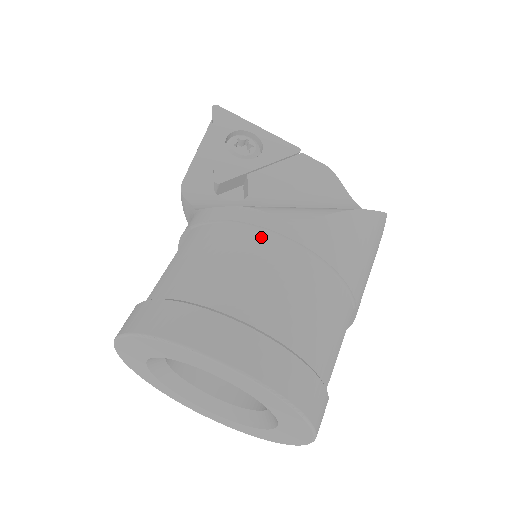
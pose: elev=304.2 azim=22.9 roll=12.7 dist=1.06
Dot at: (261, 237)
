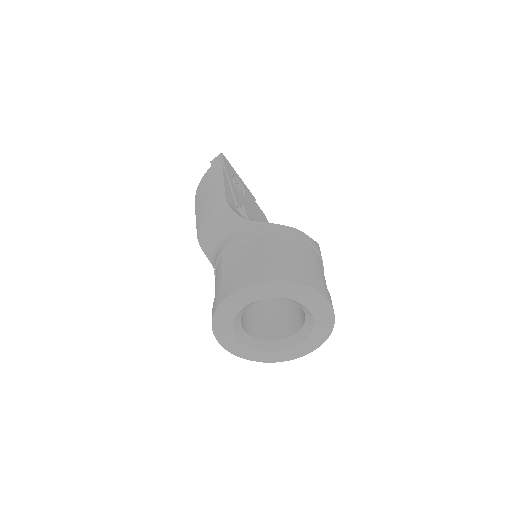
Dot at: (311, 247)
